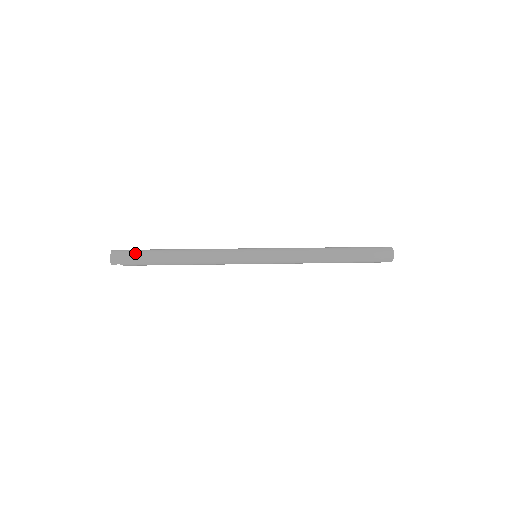
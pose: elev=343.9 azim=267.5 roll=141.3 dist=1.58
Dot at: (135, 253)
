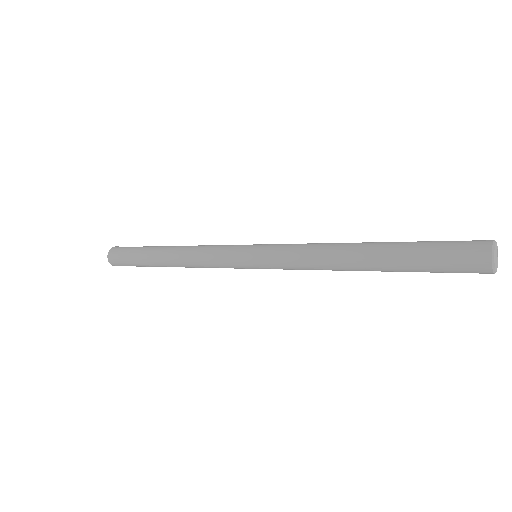
Dot at: (126, 254)
